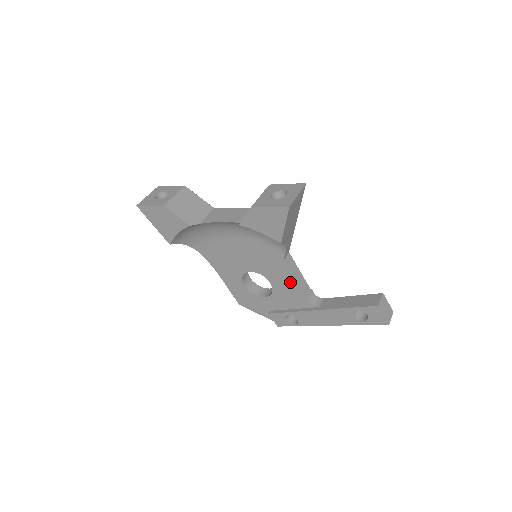
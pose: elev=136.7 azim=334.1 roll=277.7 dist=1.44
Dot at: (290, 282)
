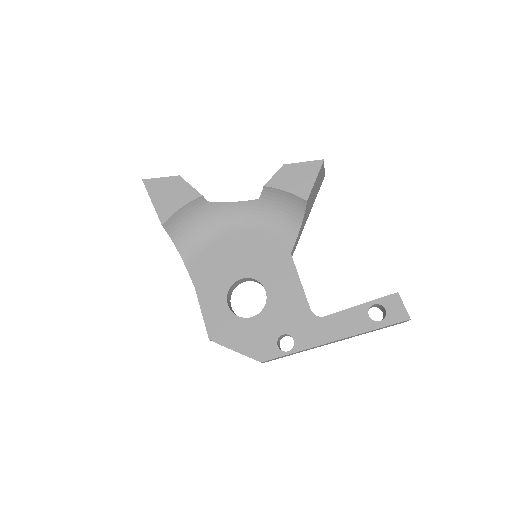
Dot at: (292, 284)
